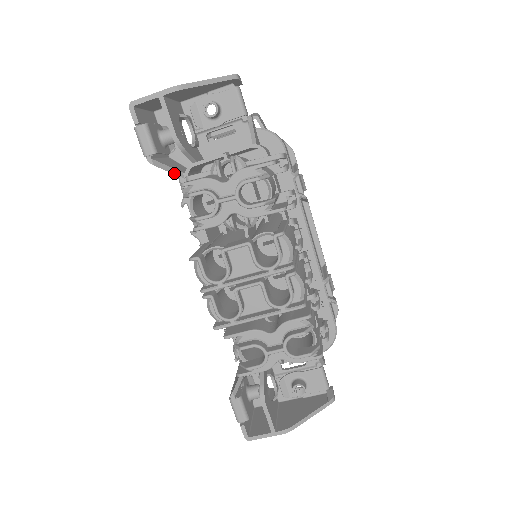
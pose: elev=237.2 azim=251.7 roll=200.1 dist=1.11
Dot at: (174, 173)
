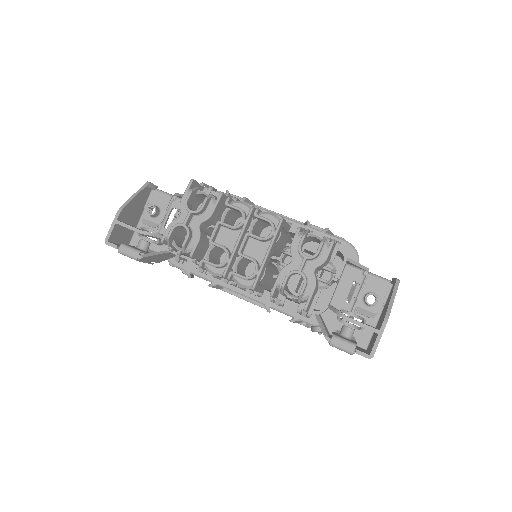
Dot at: (160, 254)
